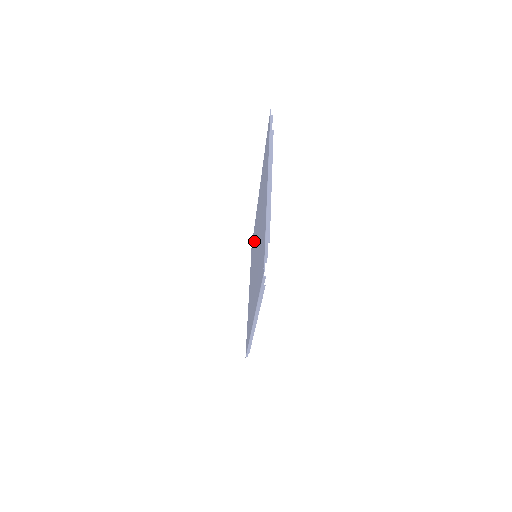
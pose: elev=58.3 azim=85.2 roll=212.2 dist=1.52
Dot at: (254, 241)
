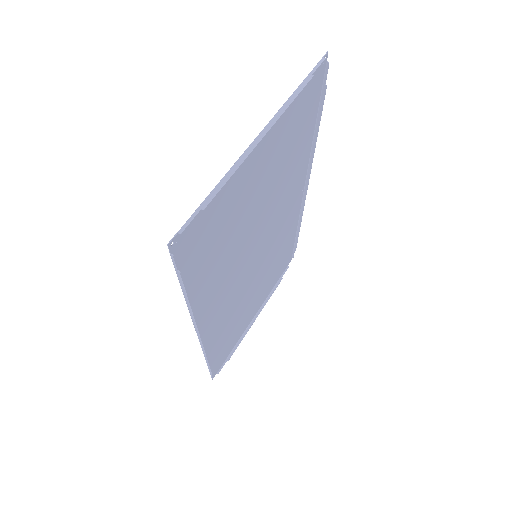
Dot at: (279, 245)
